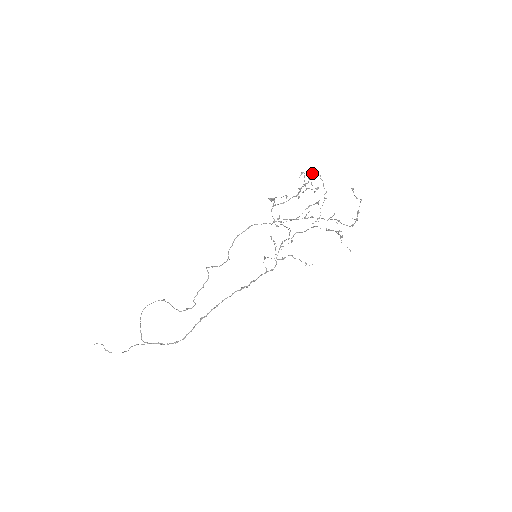
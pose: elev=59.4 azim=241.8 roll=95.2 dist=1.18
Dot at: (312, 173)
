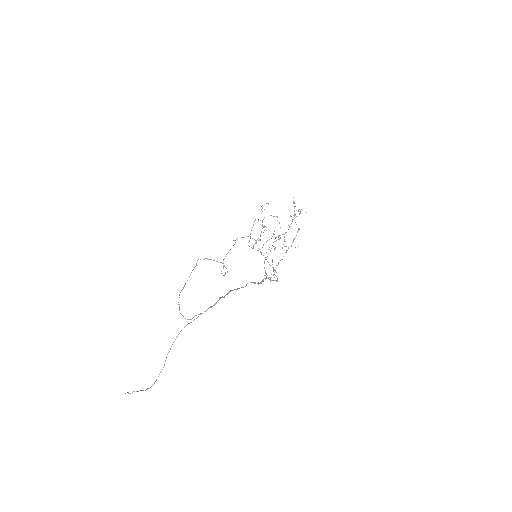
Dot at: occluded
